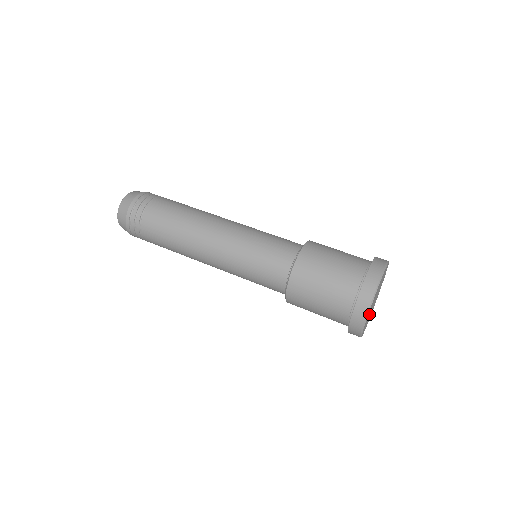
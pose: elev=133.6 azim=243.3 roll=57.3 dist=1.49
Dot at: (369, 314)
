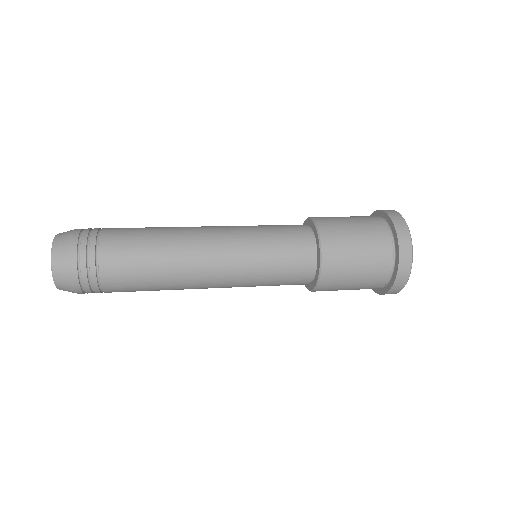
Dot at: occluded
